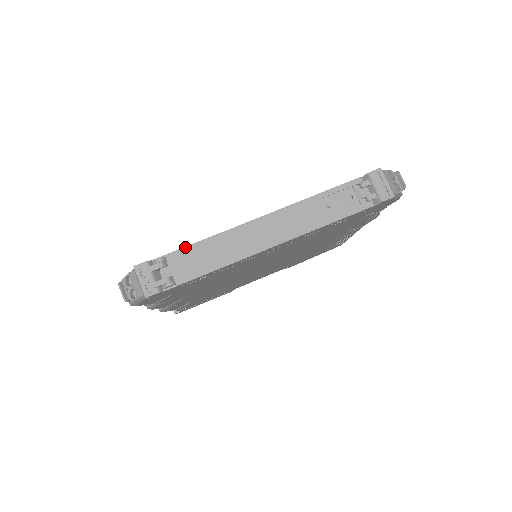
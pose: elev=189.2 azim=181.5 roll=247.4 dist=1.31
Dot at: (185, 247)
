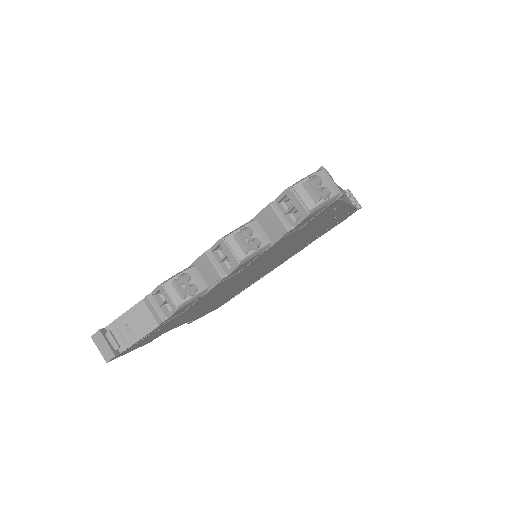
Dot at: occluded
